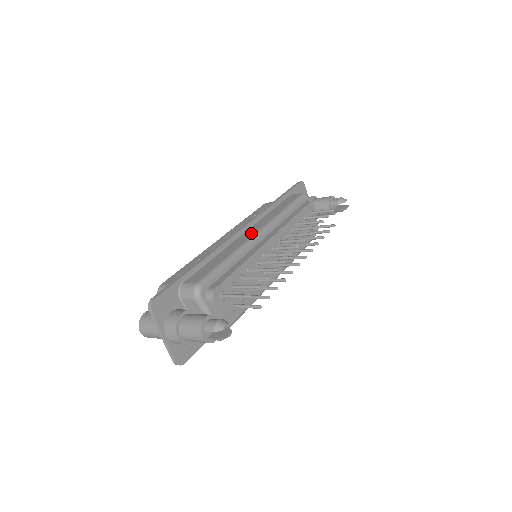
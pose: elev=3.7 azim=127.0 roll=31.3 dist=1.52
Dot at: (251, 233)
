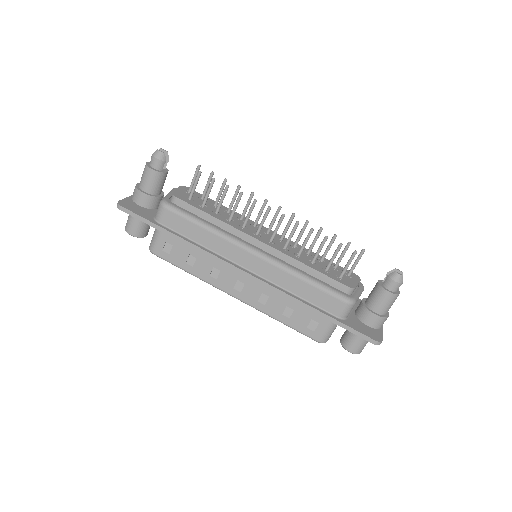
Dot at: occluded
